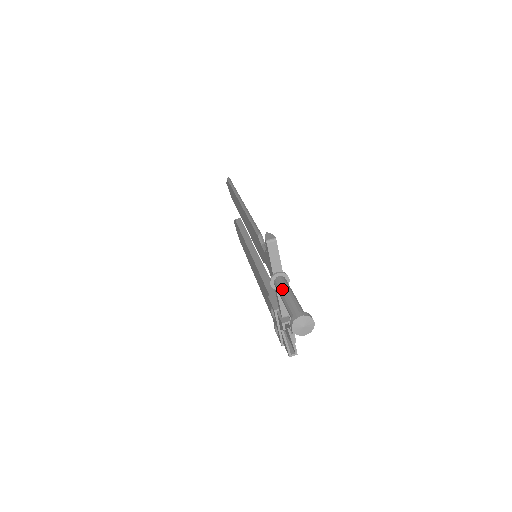
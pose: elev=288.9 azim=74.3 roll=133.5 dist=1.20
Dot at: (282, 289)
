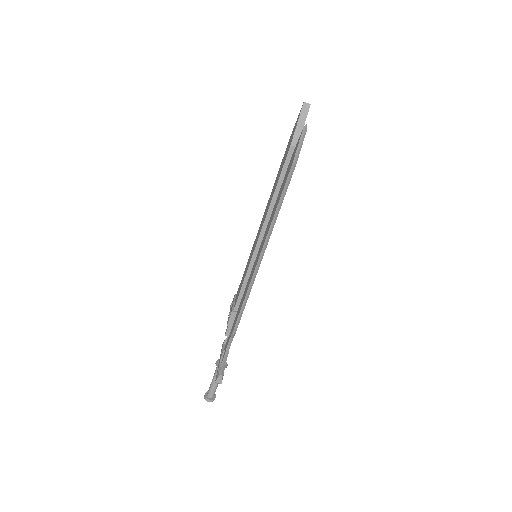
Dot at: (215, 377)
